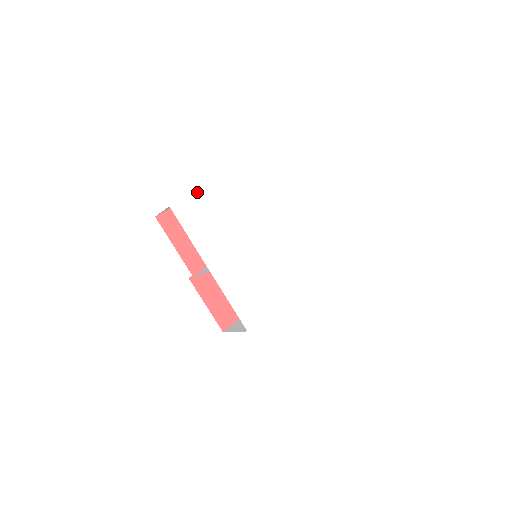
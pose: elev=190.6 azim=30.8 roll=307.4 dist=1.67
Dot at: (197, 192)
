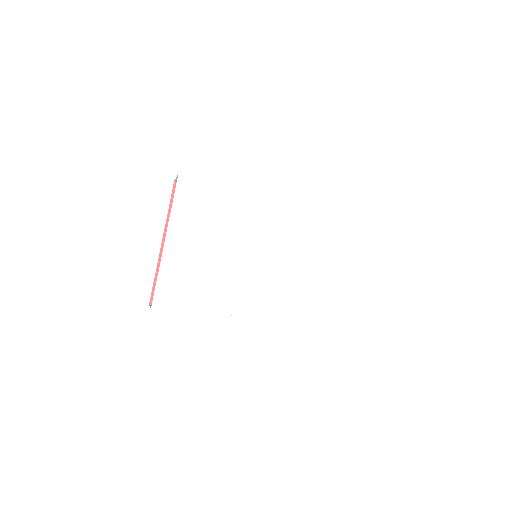
Dot at: (160, 272)
